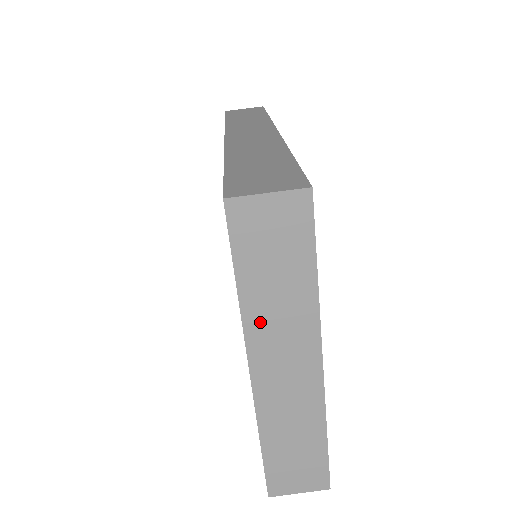
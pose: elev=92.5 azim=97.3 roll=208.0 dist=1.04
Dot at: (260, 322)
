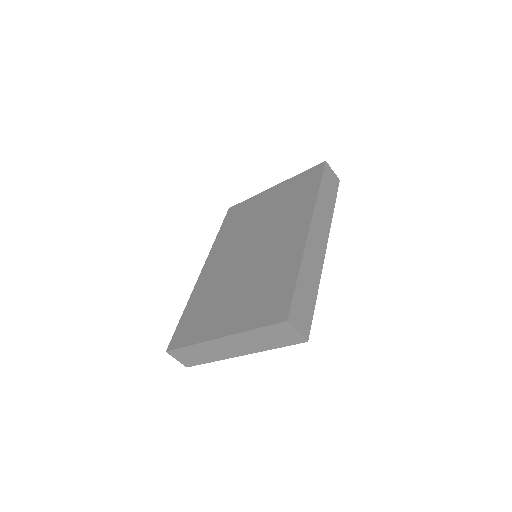
Dot at: (245, 337)
